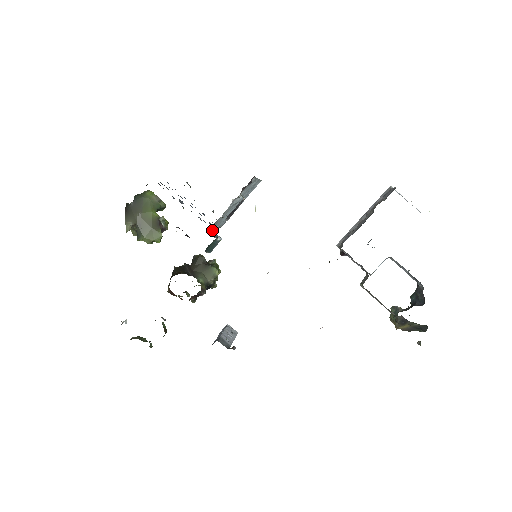
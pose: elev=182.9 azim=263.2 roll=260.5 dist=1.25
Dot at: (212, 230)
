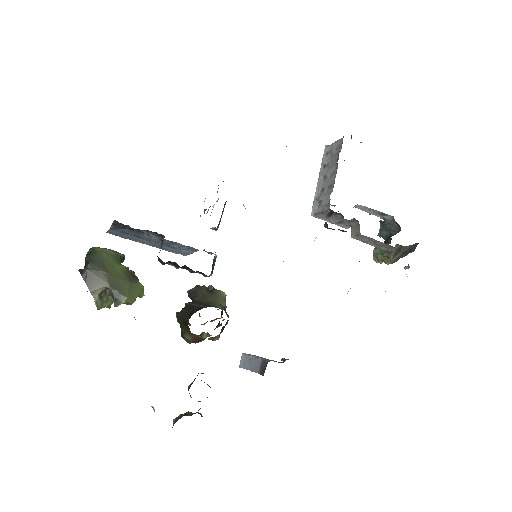
Dot at: occluded
